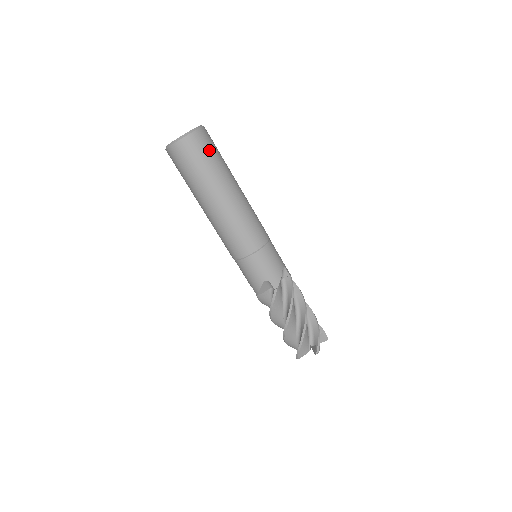
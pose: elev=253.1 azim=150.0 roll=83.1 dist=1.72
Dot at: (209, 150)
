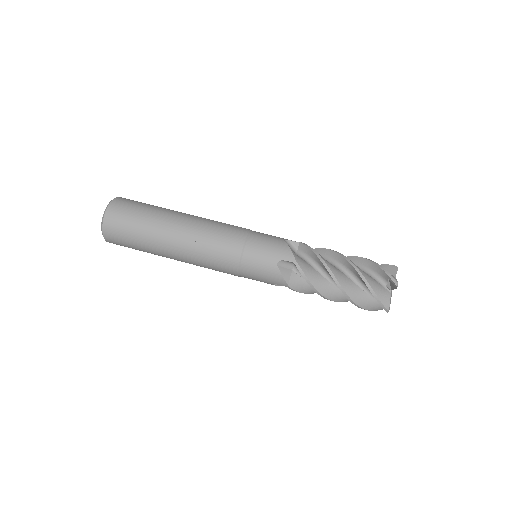
Dot at: occluded
